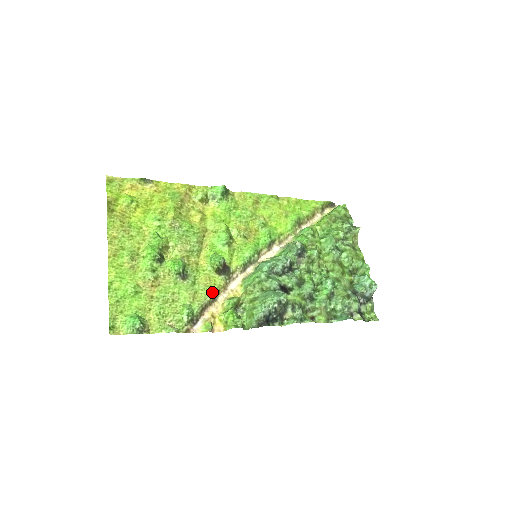
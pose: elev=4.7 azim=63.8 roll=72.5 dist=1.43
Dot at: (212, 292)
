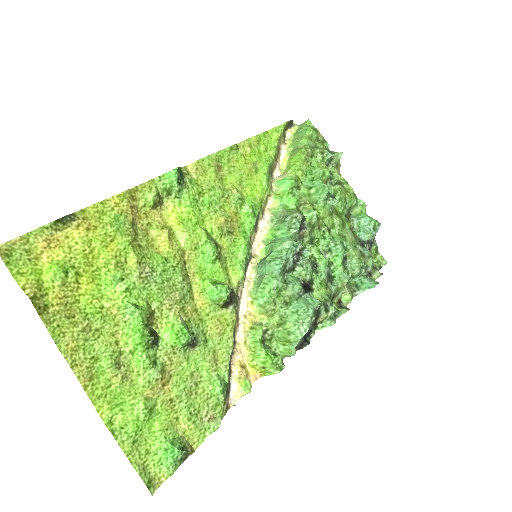
Dot at: (230, 338)
